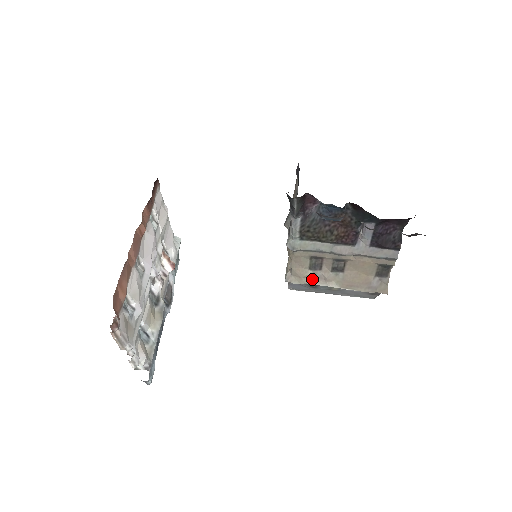
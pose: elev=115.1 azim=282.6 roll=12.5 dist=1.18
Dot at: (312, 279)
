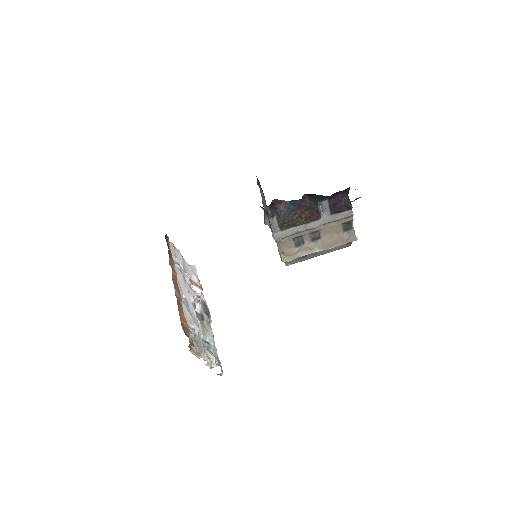
Dot at: (301, 253)
